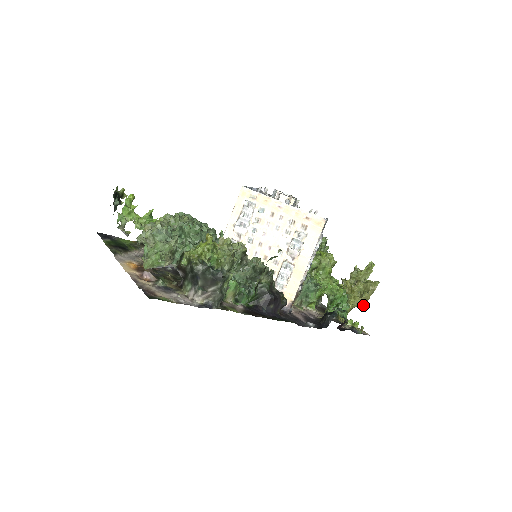
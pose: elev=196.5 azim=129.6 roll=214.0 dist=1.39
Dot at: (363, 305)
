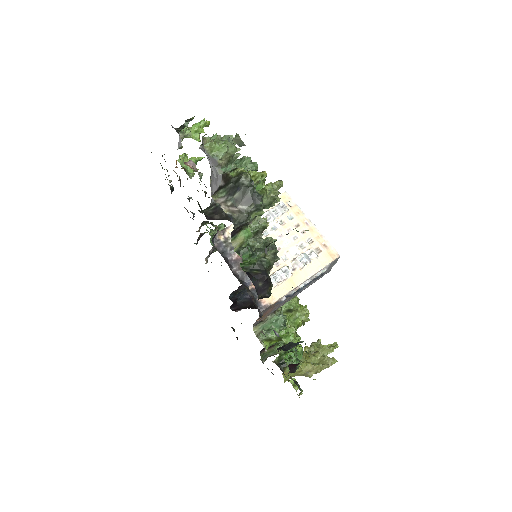
Dot at: (311, 375)
